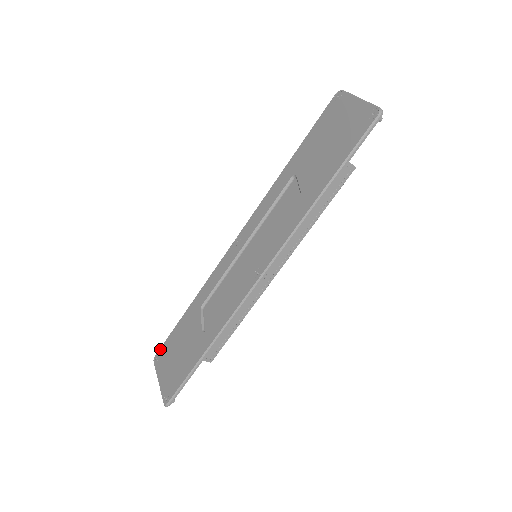
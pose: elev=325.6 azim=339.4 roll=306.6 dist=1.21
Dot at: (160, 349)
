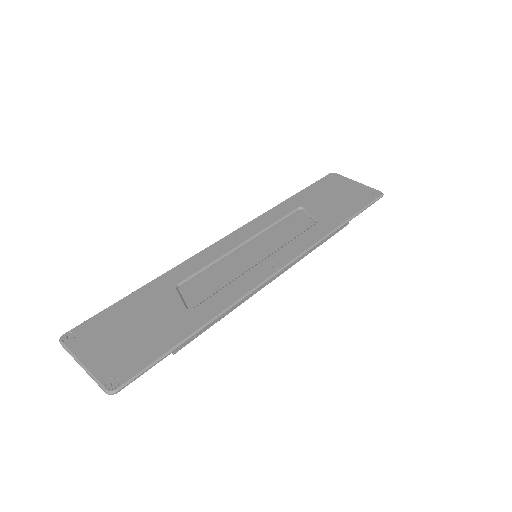
Dot at: (80, 325)
